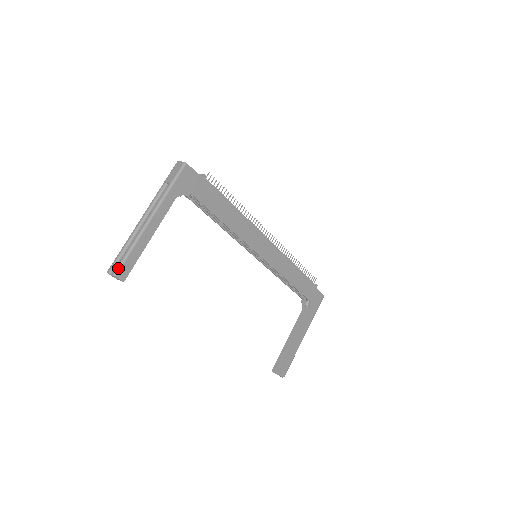
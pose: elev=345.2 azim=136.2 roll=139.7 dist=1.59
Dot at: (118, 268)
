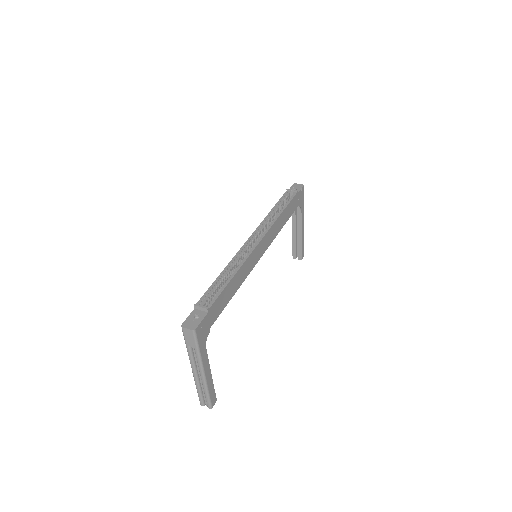
Dot at: (210, 406)
